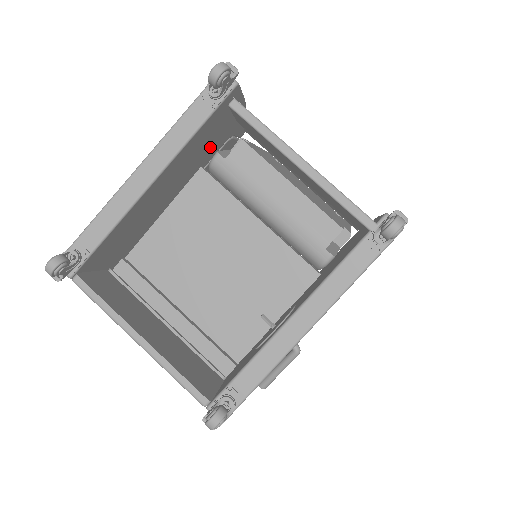
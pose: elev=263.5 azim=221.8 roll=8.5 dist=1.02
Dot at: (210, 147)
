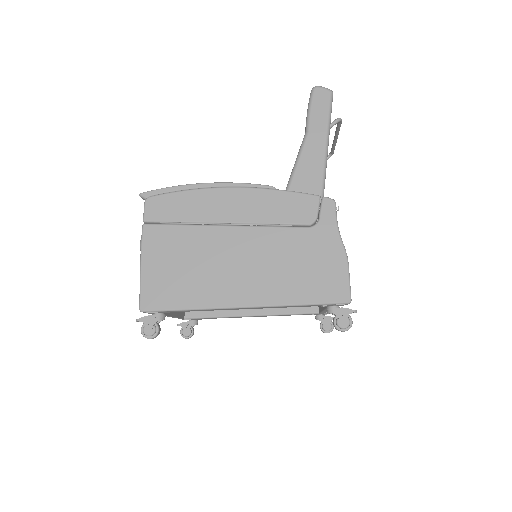
Dot at: occluded
